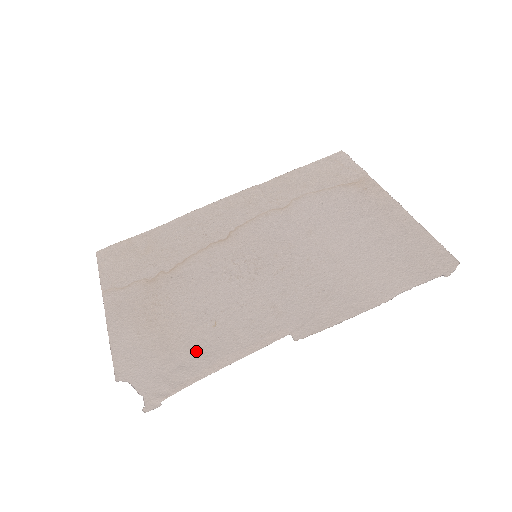
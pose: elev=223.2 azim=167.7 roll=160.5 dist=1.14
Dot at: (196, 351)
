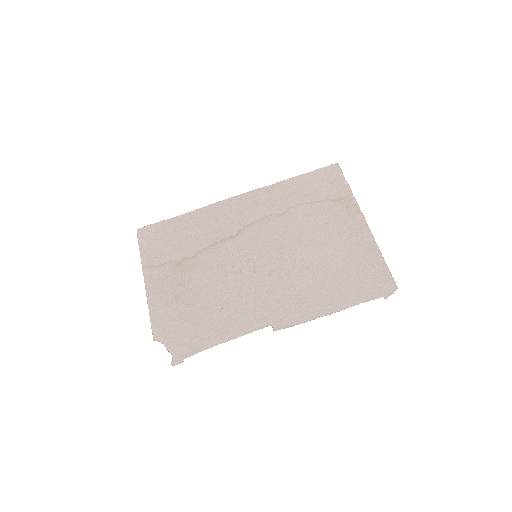
Dot at: (208, 327)
